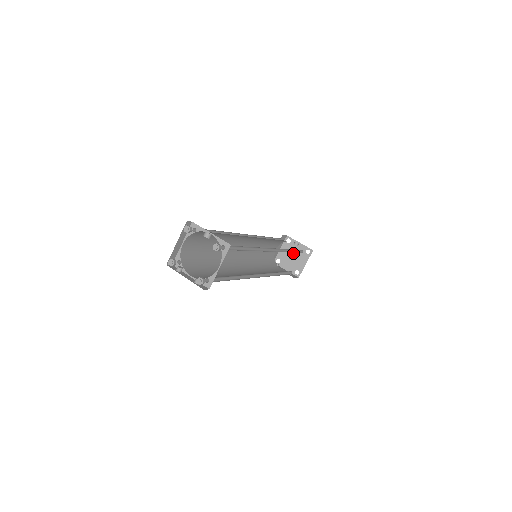
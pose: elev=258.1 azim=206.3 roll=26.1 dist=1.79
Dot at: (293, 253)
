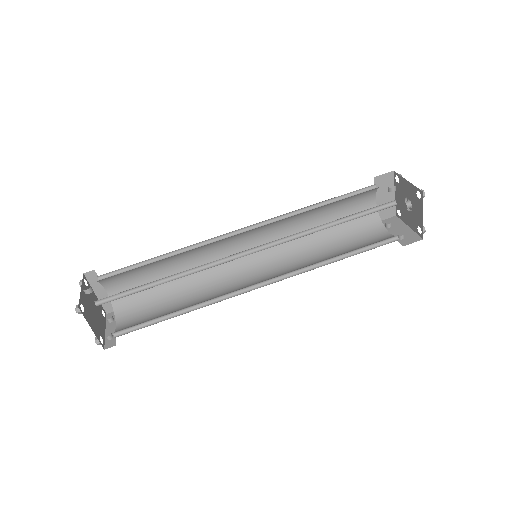
Dot at: (408, 198)
